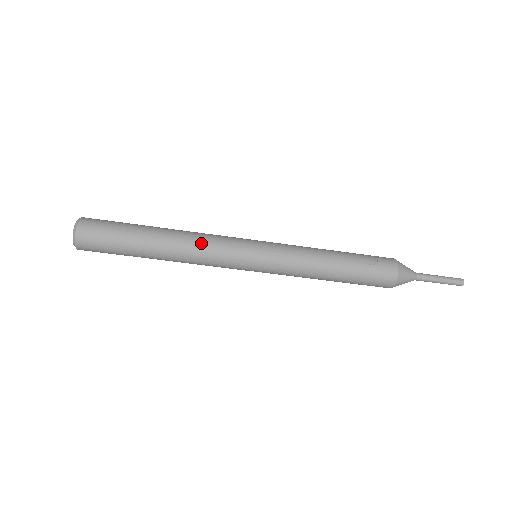
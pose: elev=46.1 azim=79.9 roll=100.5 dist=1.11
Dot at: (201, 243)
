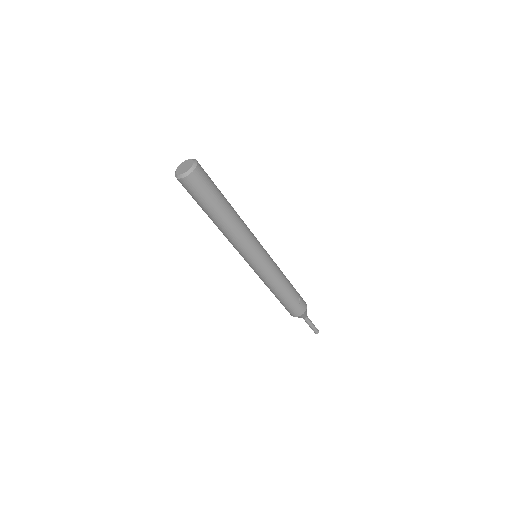
Dot at: (244, 233)
